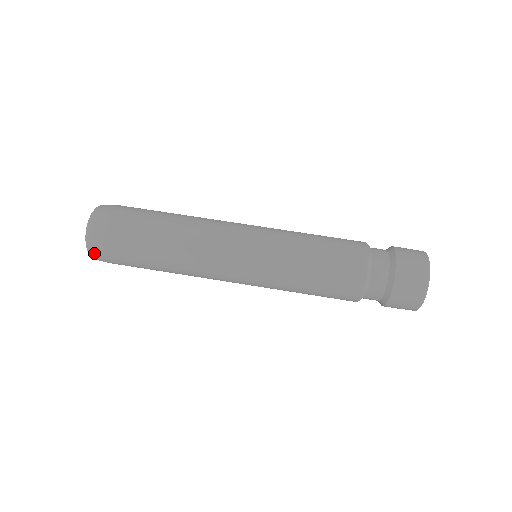
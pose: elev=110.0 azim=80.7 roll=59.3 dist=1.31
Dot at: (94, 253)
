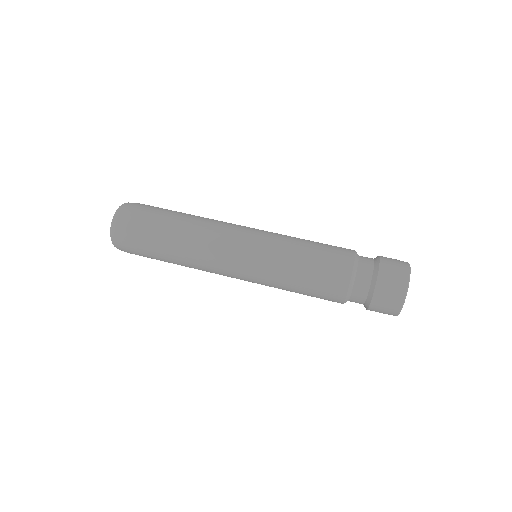
Dot at: (116, 229)
